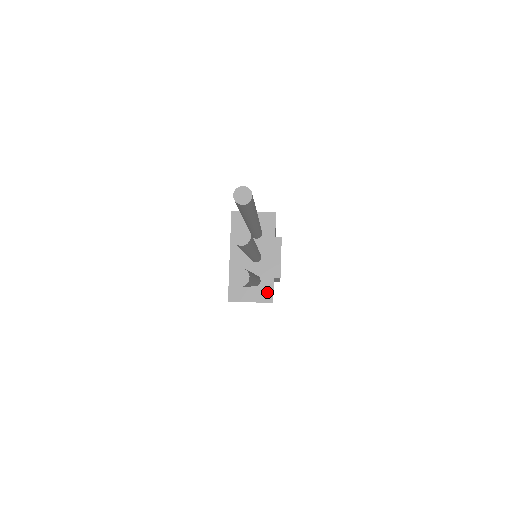
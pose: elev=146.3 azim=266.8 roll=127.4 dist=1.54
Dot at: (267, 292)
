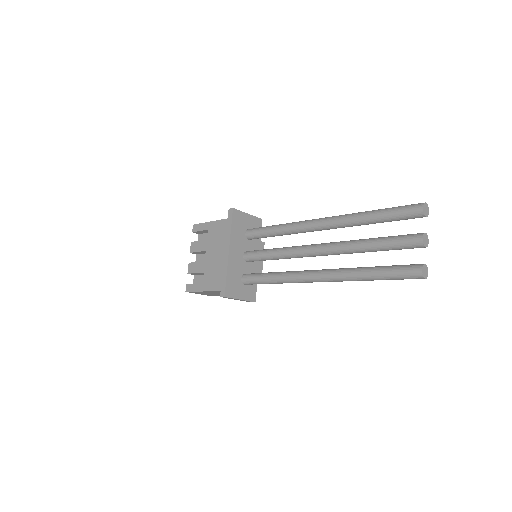
Dot at: (252, 291)
